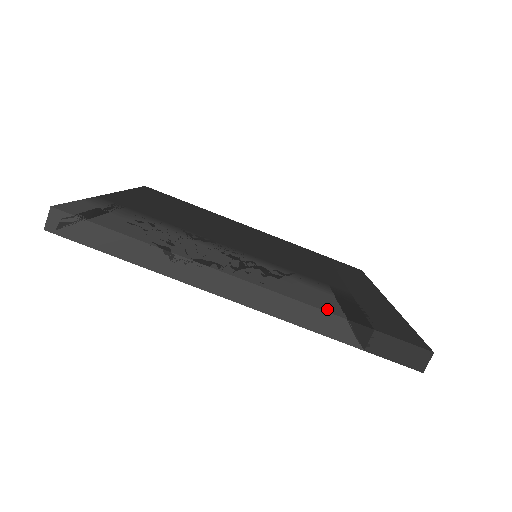
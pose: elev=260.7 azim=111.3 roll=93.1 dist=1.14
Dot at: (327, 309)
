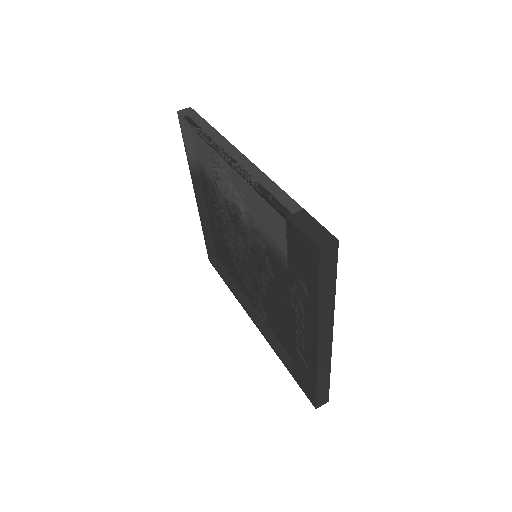
Dot at: occluded
